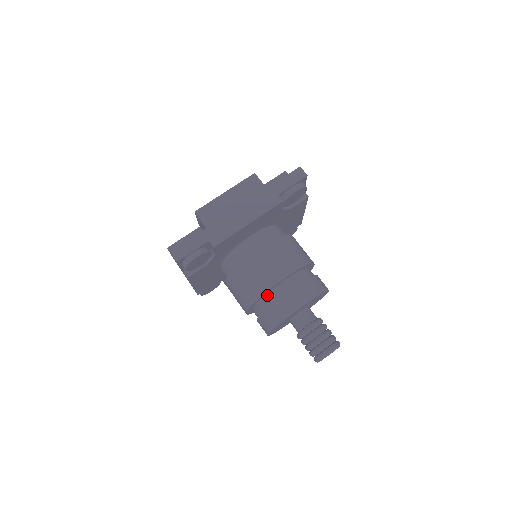
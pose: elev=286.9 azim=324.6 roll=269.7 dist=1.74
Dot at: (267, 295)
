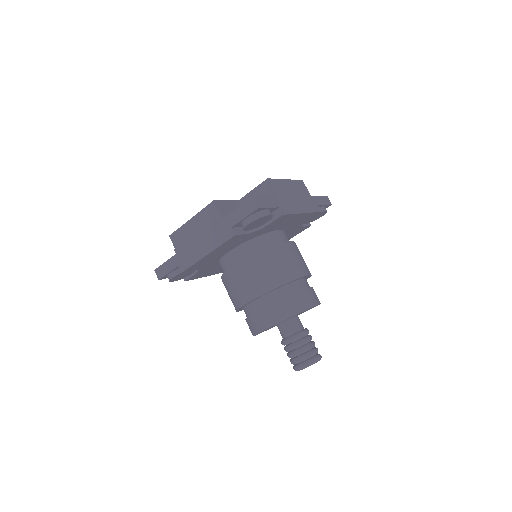
Dot at: (287, 286)
